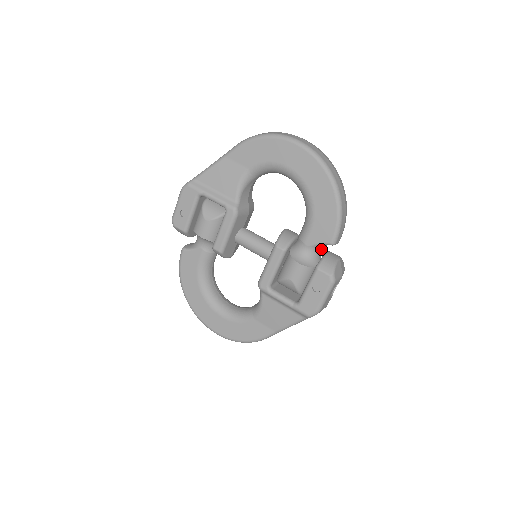
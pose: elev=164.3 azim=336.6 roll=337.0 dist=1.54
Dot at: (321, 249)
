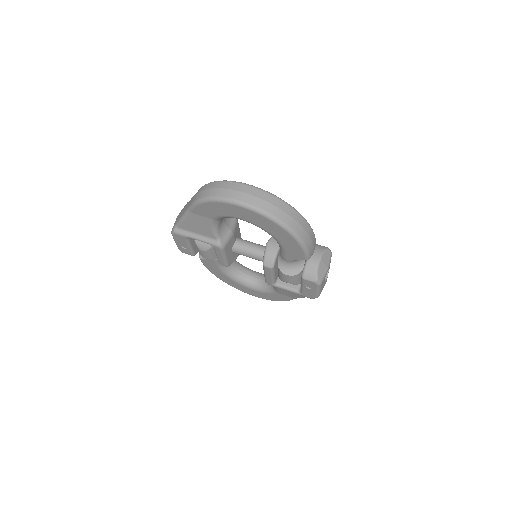
Dot at: occluded
